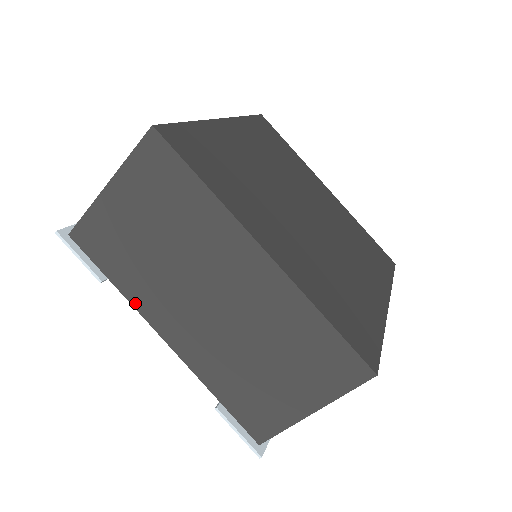
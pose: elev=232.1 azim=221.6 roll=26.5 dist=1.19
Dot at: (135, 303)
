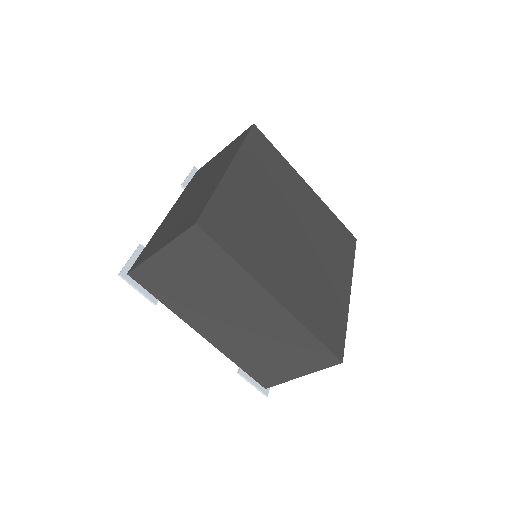
Dot at: (180, 315)
